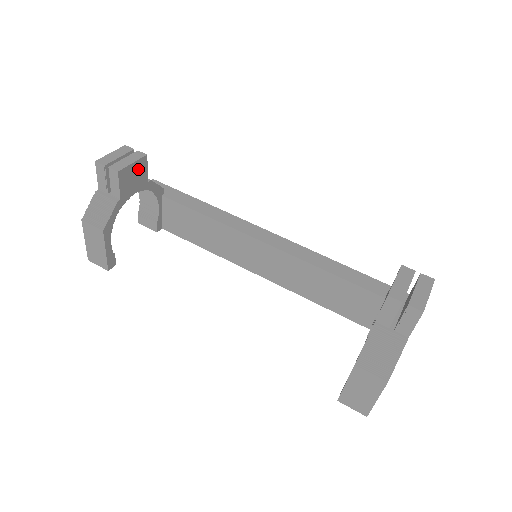
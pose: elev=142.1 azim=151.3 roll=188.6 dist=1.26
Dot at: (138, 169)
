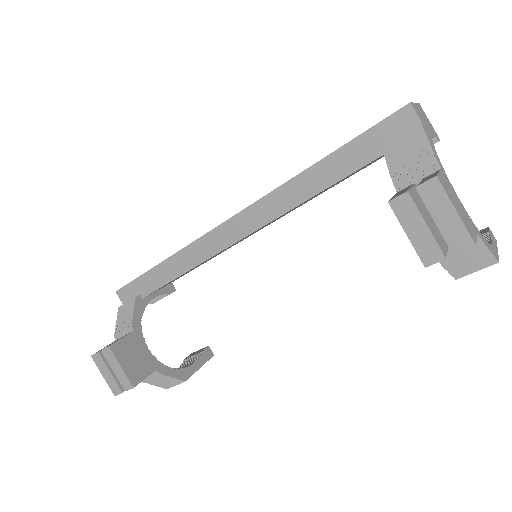
Dot at: (125, 354)
